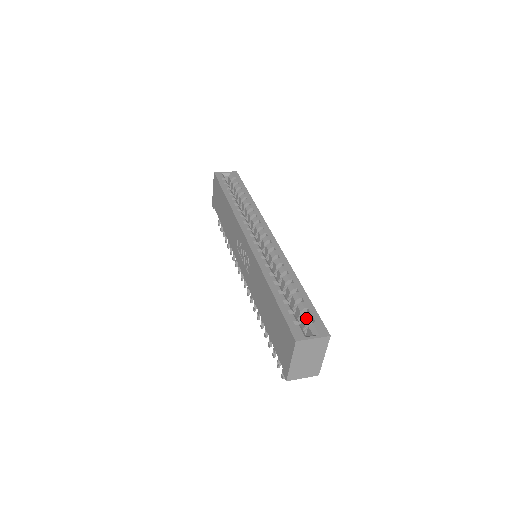
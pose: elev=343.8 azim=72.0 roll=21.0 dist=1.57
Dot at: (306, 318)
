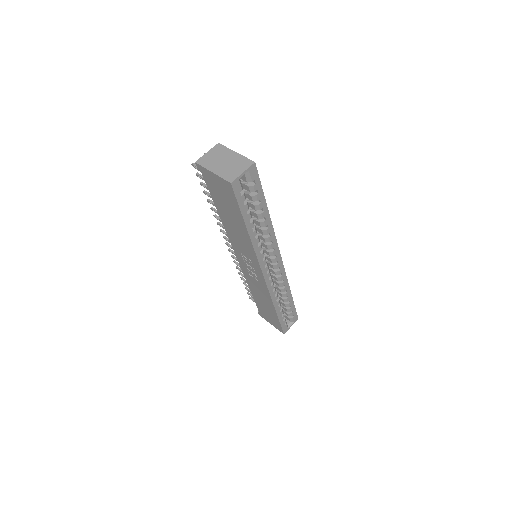
Dot at: occluded
